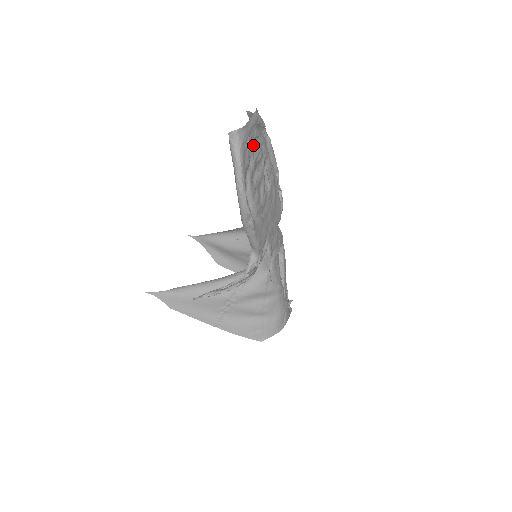
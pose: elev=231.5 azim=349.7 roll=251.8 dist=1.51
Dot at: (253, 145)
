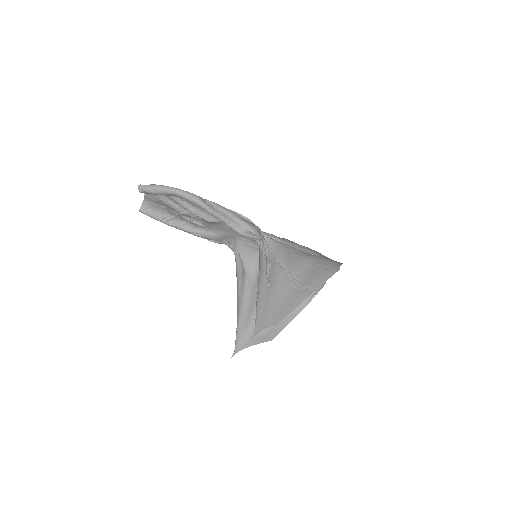
Dot at: (159, 198)
